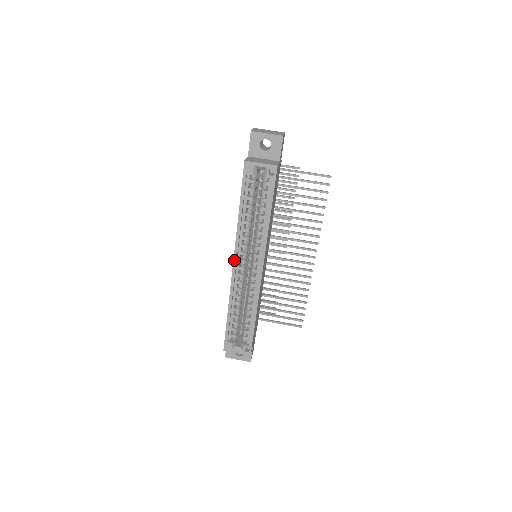
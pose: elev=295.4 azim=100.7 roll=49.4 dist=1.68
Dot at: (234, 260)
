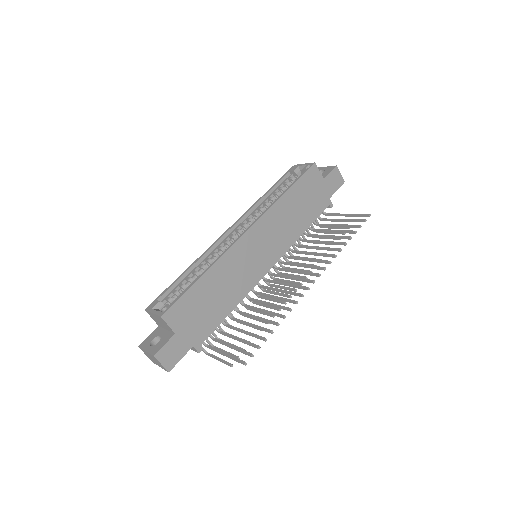
Dot at: (232, 226)
